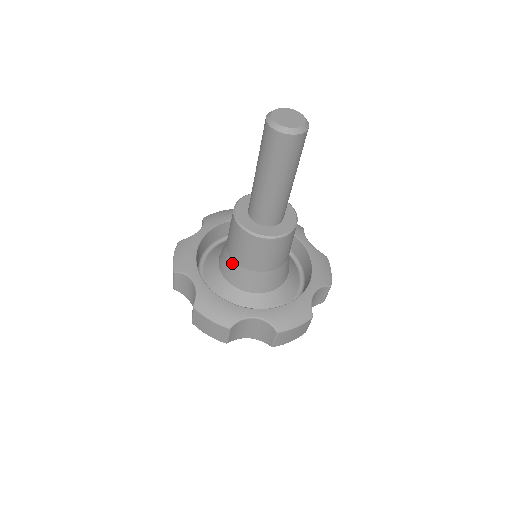
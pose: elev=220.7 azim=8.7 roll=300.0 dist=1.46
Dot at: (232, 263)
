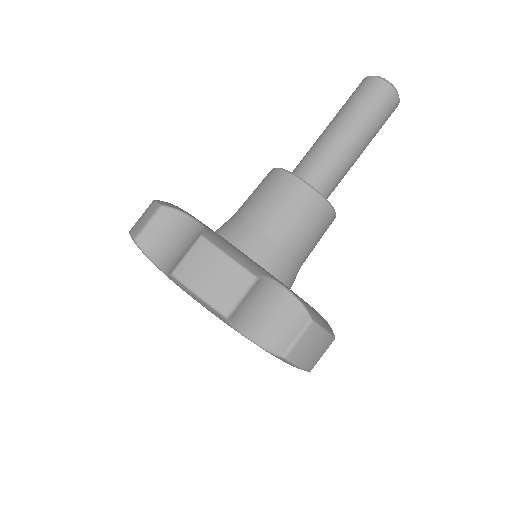
Dot at: (248, 229)
